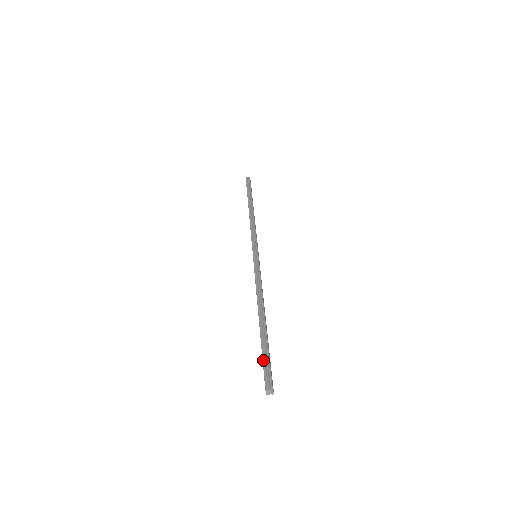
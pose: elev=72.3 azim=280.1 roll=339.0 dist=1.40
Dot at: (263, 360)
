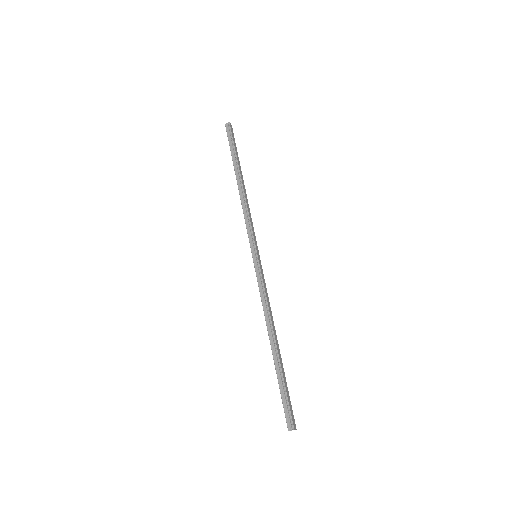
Dot at: (282, 398)
